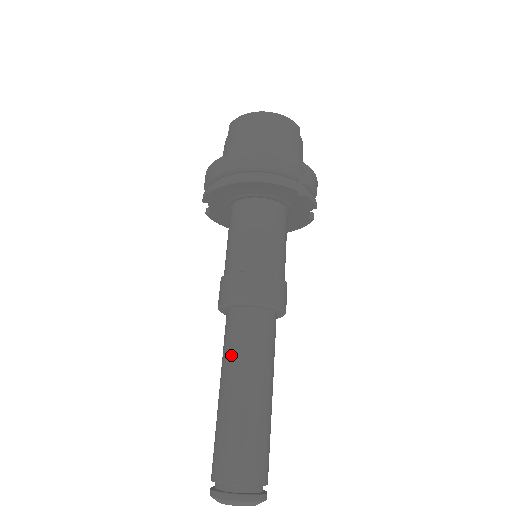
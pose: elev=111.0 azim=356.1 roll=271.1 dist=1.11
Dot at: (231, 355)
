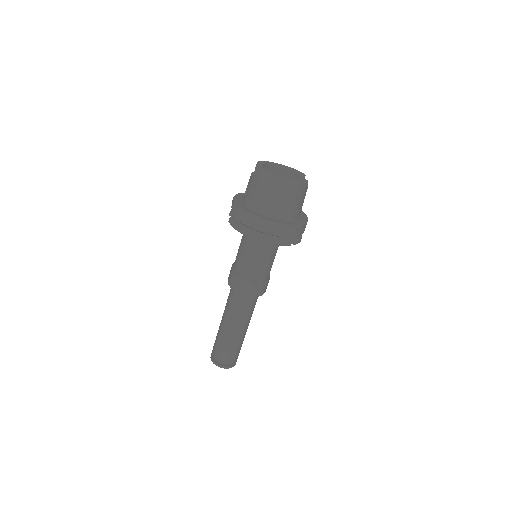
Dot at: (231, 313)
